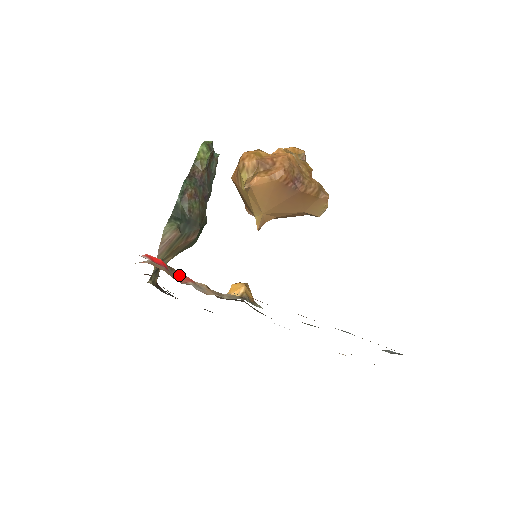
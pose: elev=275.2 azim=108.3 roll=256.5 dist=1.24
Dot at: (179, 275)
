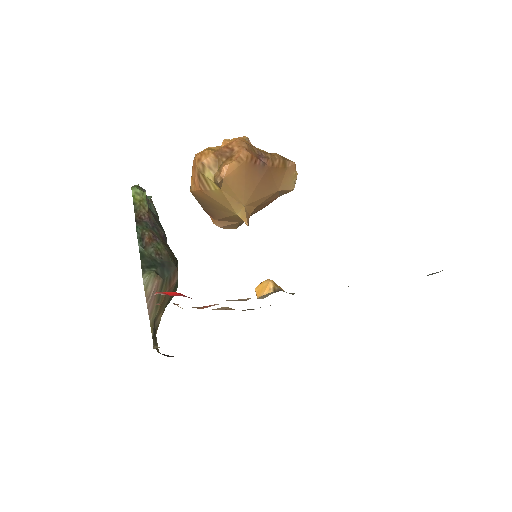
Dot at: occluded
